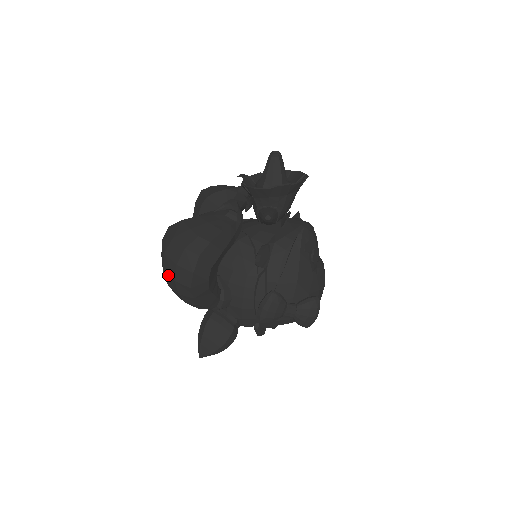
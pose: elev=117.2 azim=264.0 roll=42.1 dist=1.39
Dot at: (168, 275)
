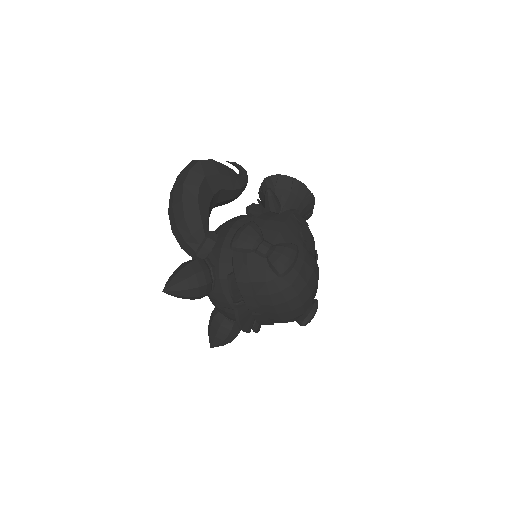
Dot at: (172, 191)
